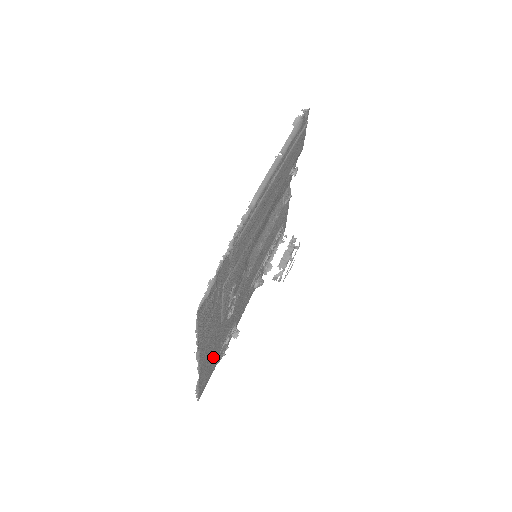
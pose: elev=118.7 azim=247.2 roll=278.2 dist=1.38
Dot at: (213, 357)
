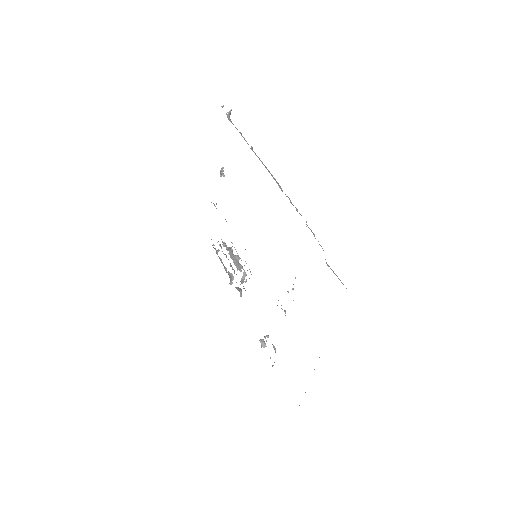
Dot at: occluded
